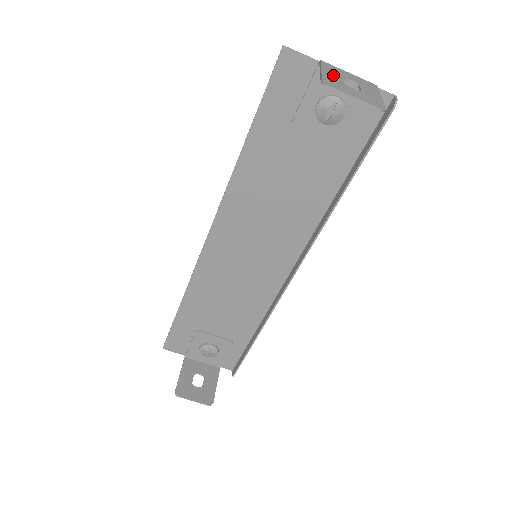
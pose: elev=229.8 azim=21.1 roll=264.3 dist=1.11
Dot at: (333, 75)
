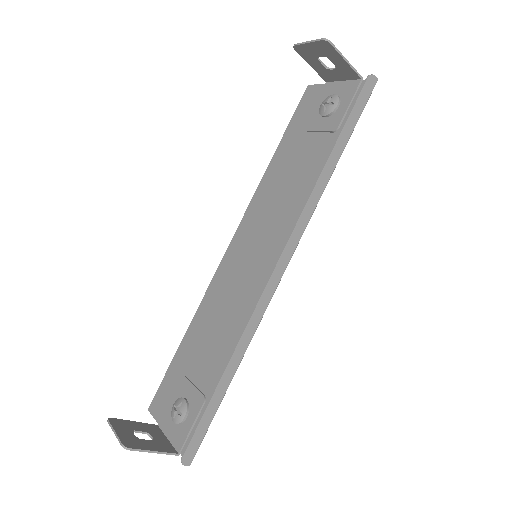
Dot at: (317, 63)
